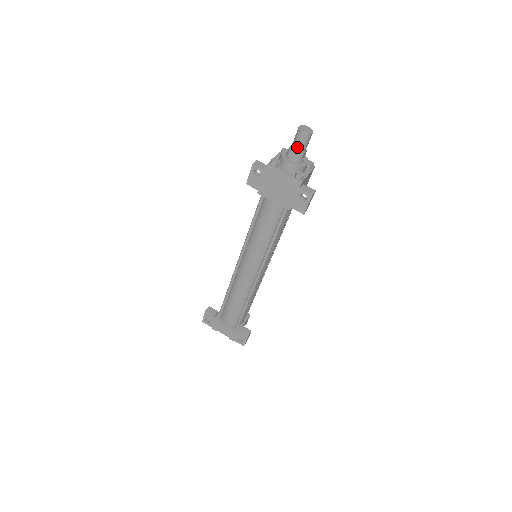
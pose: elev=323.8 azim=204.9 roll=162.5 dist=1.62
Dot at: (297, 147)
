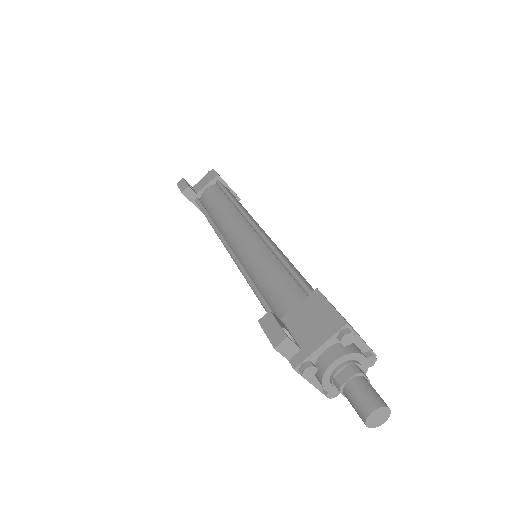
Dot at: occluded
